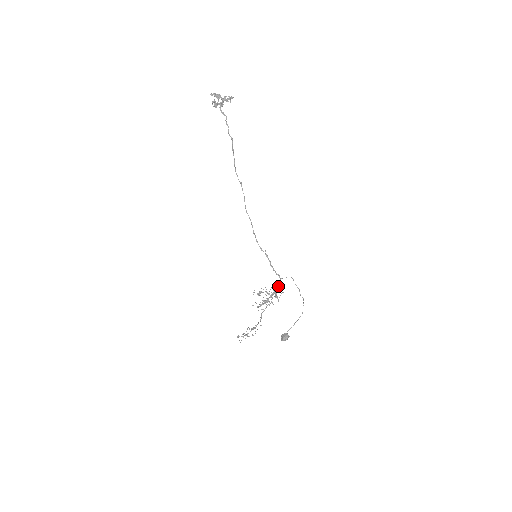
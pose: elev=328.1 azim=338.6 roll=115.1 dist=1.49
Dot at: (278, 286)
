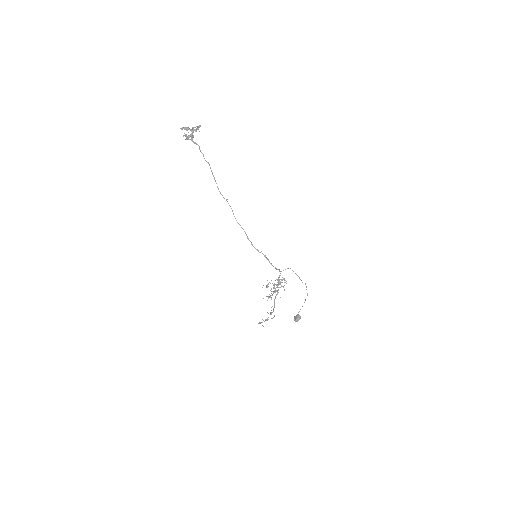
Dot at: occluded
